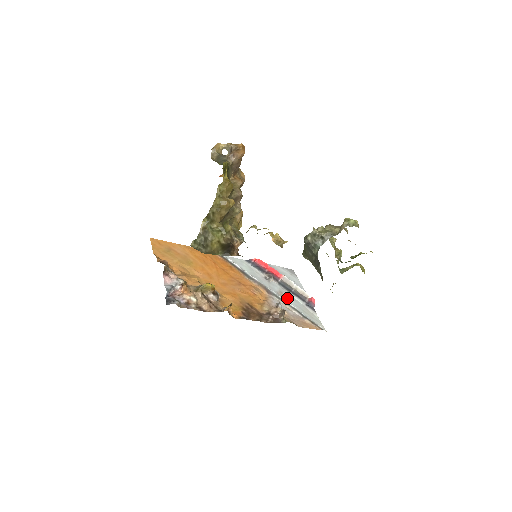
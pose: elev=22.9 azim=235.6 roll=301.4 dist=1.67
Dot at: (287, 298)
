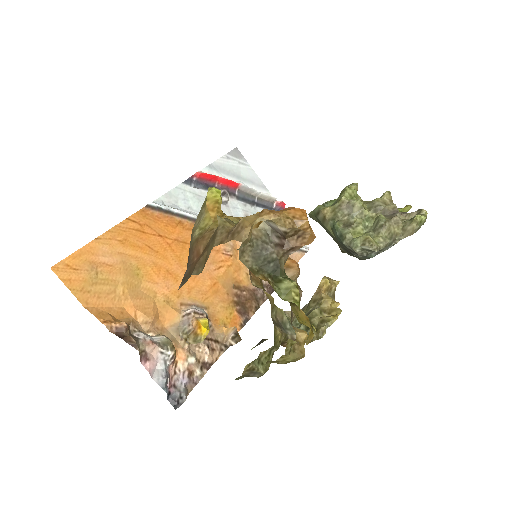
Dot at: occluded
